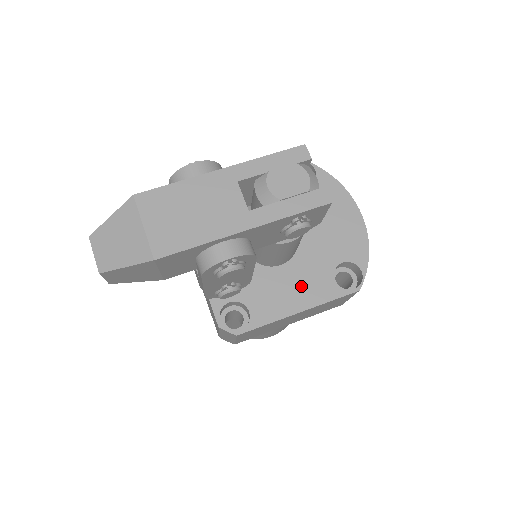
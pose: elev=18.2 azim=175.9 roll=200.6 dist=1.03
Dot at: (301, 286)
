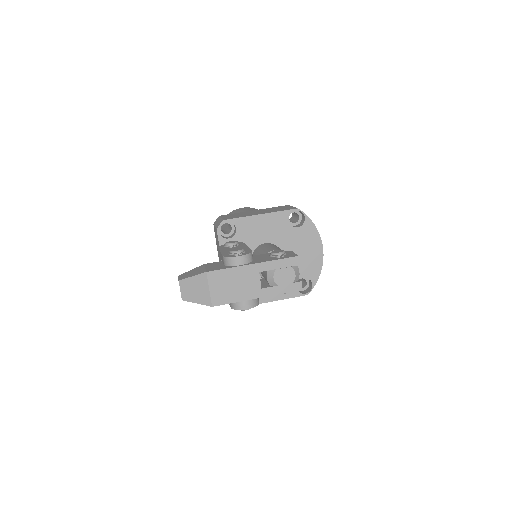
Dot at: occluded
